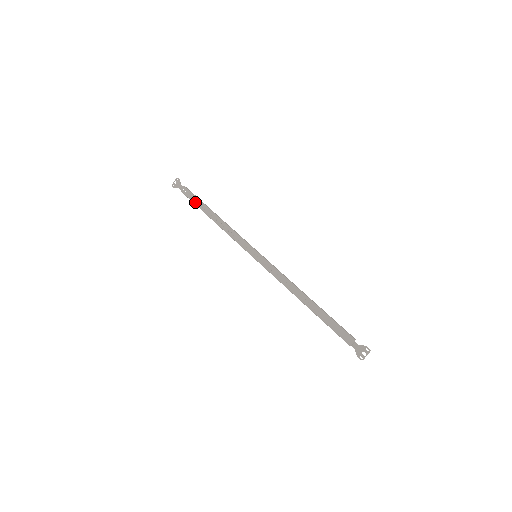
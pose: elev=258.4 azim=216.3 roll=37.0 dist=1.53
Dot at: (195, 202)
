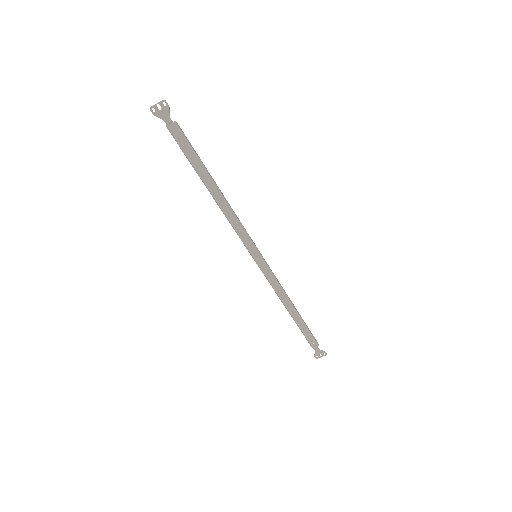
Dot at: (191, 159)
